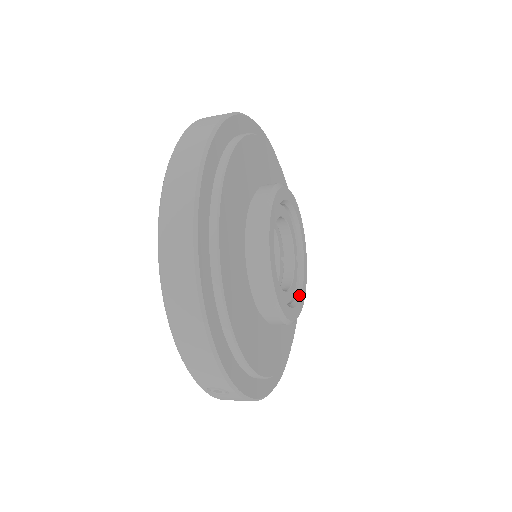
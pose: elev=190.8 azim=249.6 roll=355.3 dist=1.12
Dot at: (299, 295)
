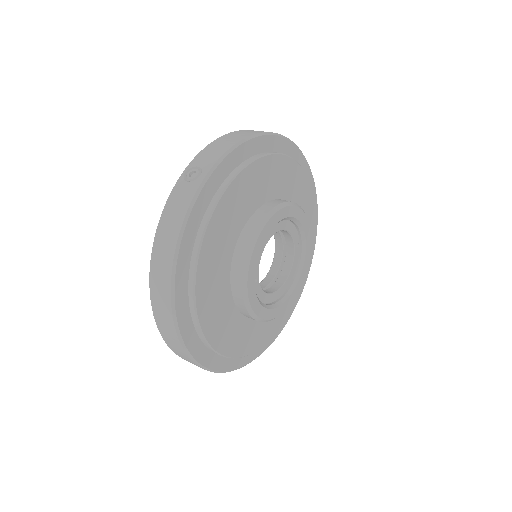
Dot at: (297, 280)
